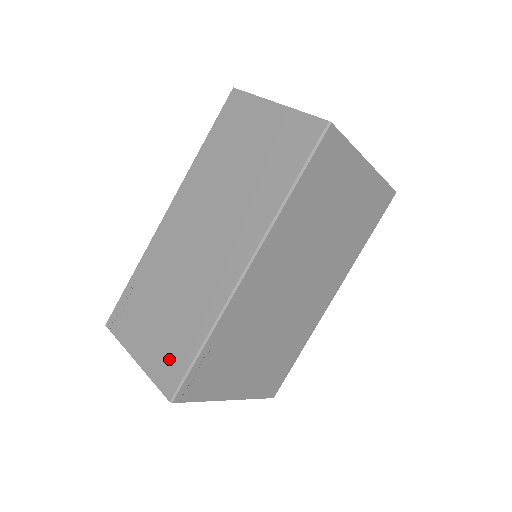
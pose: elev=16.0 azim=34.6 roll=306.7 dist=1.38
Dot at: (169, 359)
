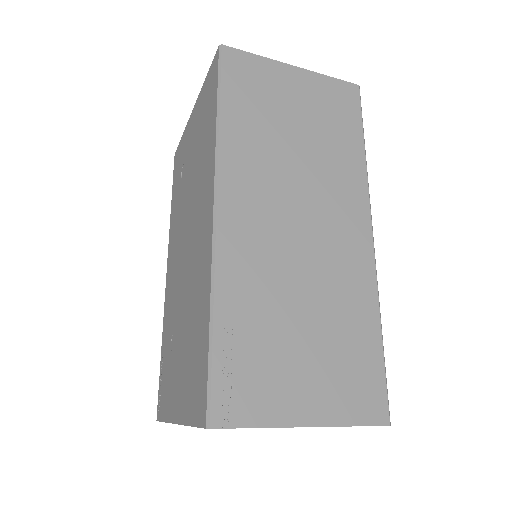
Dot at: (356, 382)
